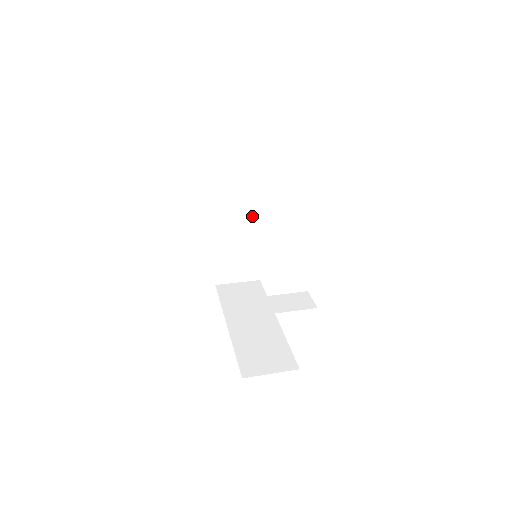
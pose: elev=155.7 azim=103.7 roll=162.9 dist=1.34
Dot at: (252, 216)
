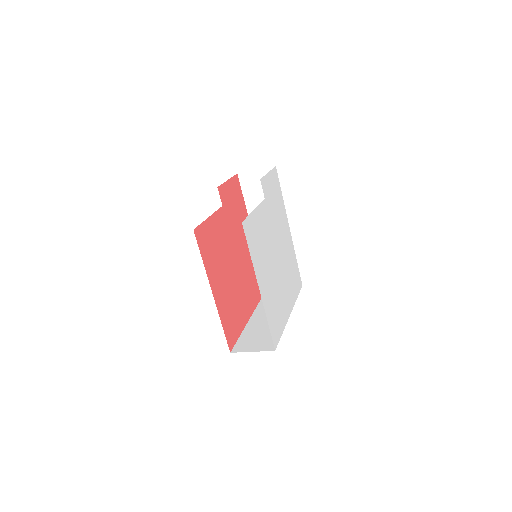
Dot at: occluded
